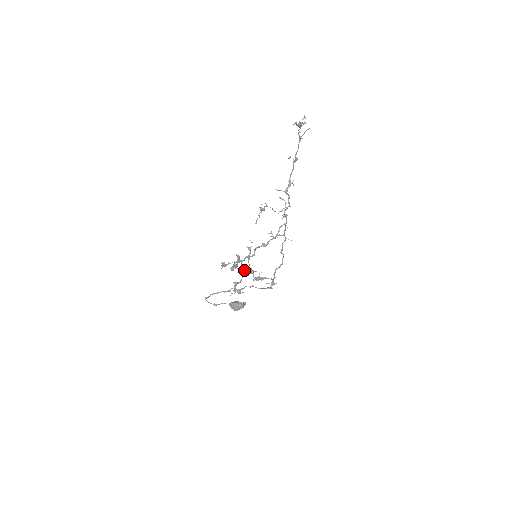
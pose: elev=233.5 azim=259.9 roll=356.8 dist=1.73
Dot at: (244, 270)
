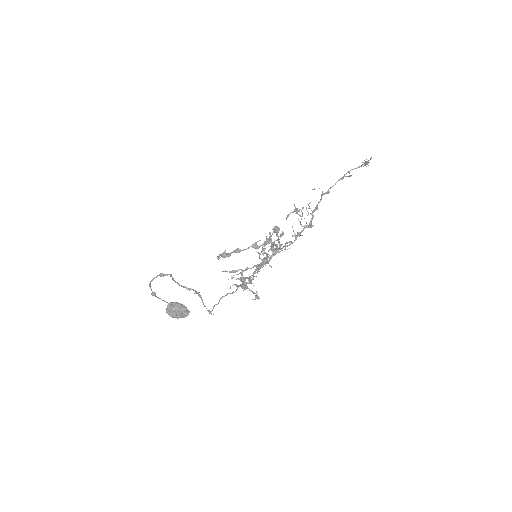
Dot at: (267, 256)
